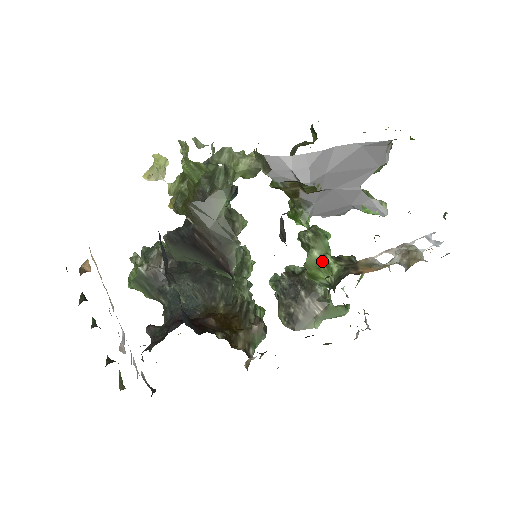
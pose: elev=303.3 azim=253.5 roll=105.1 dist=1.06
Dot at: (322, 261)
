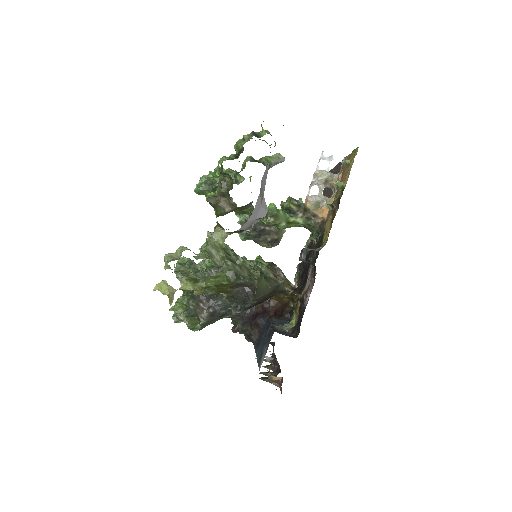
Dot at: (289, 224)
